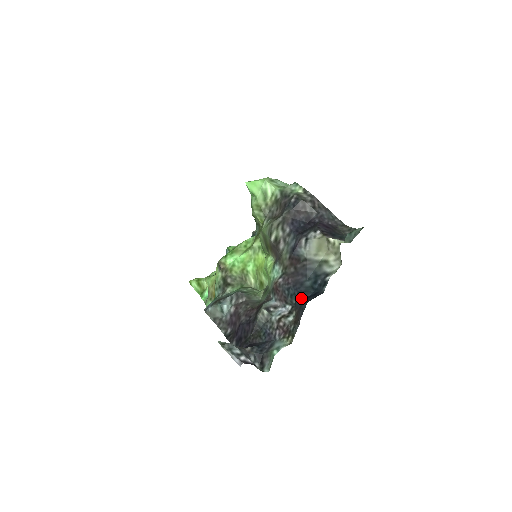
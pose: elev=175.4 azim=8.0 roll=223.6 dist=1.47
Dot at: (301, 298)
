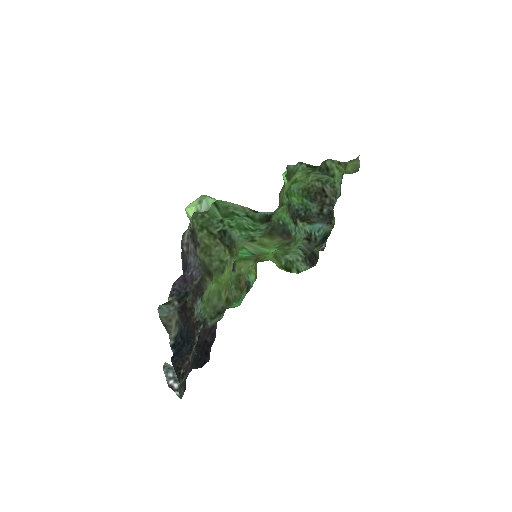
Dot at: occluded
